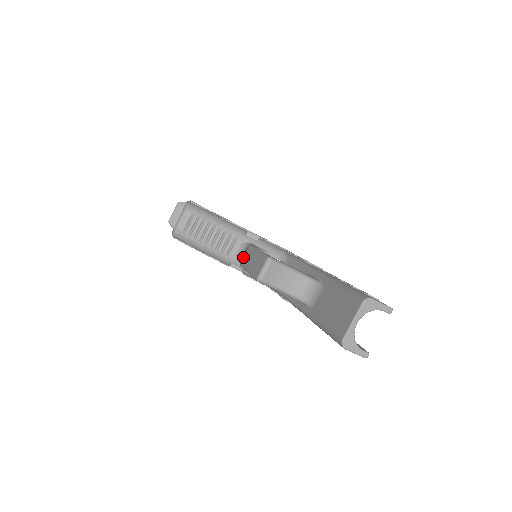
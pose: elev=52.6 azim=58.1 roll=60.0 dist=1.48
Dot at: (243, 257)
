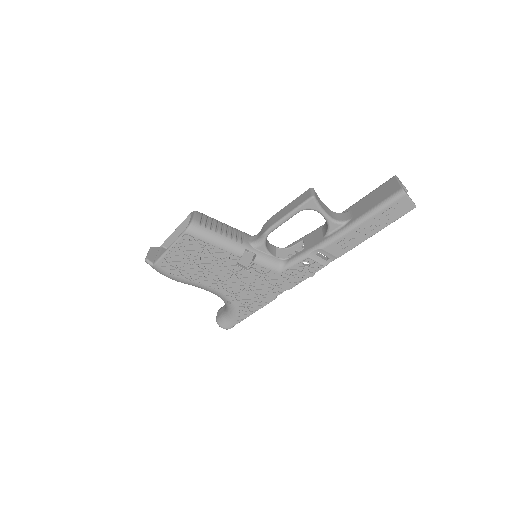
Dot at: (268, 224)
